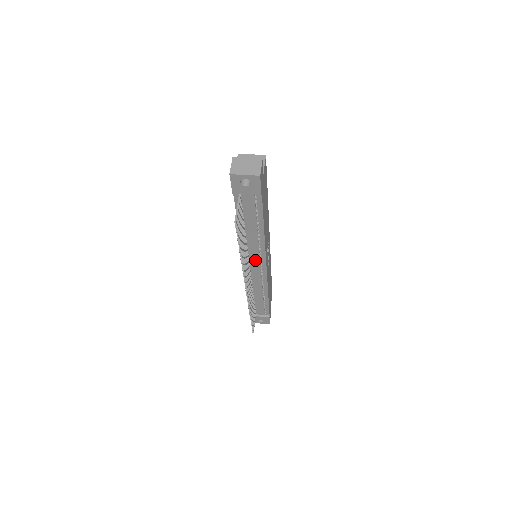
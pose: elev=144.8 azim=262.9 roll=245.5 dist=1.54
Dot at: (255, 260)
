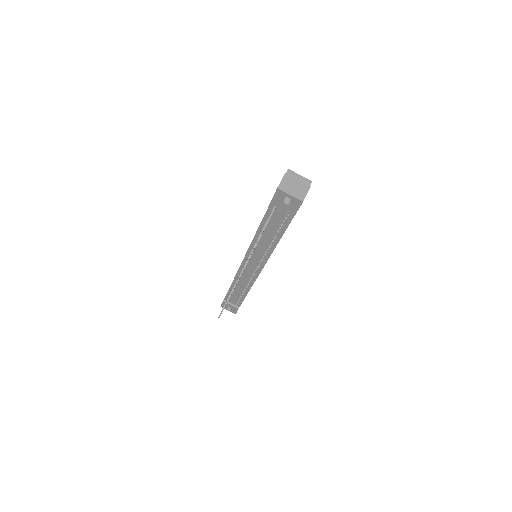
Dot at: (255, 261)
